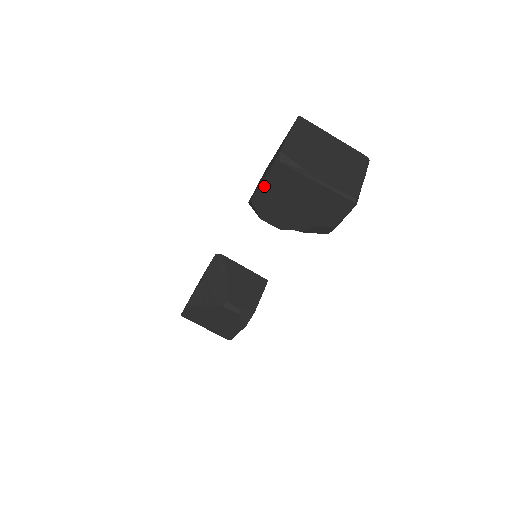
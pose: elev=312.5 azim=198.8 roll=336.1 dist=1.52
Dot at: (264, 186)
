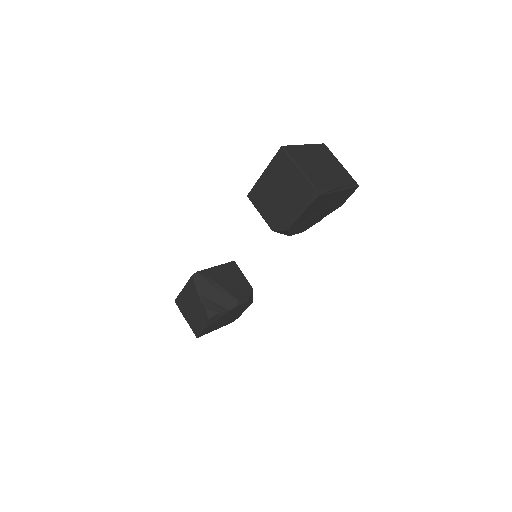
Dot at: (301, 216)
